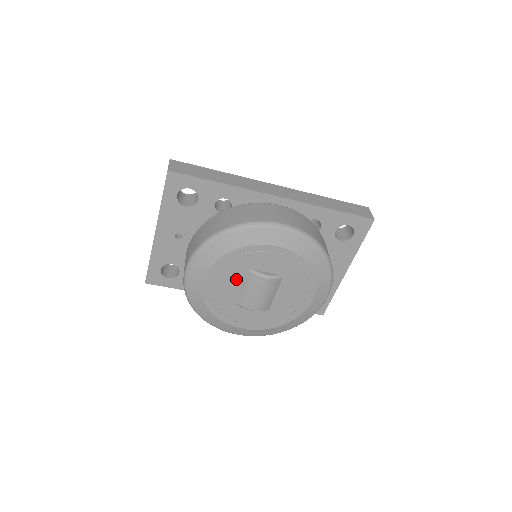
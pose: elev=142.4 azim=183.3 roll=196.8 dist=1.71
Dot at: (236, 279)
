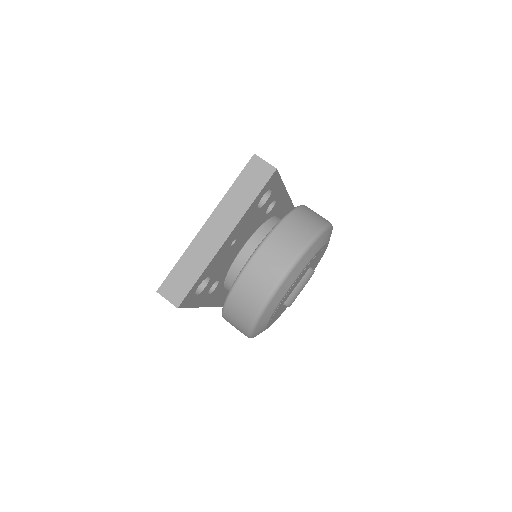
Dot at: occluded
